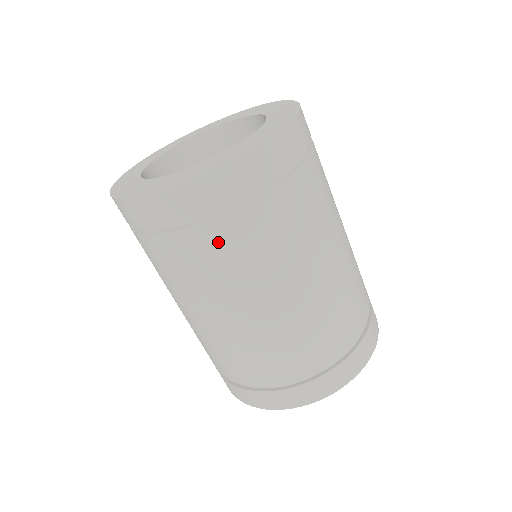
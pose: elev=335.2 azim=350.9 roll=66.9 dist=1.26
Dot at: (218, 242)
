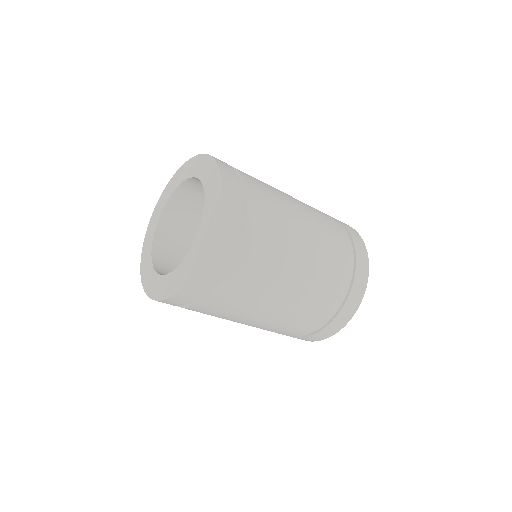
Dot at: (251, 253)
